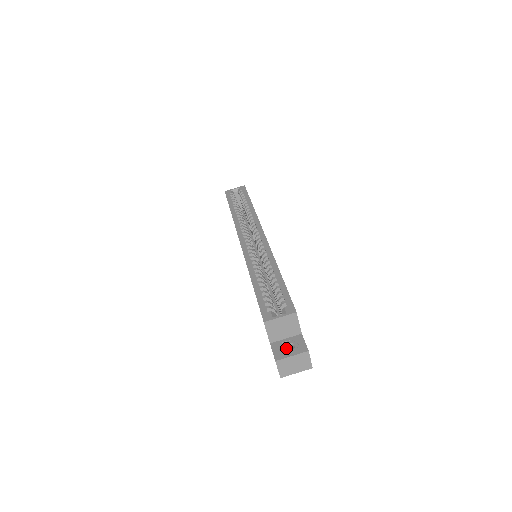
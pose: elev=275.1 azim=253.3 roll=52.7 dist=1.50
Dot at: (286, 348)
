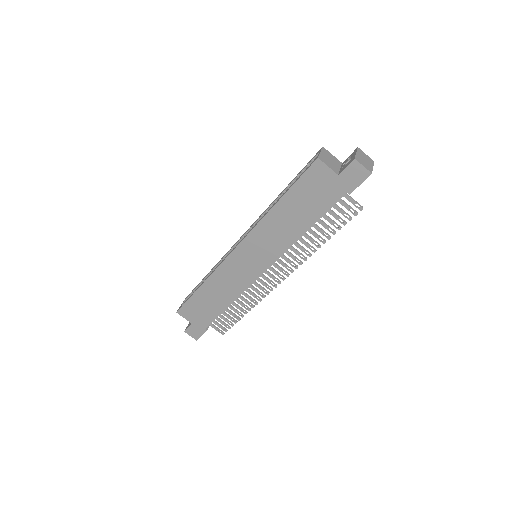
Dot at: occluded
